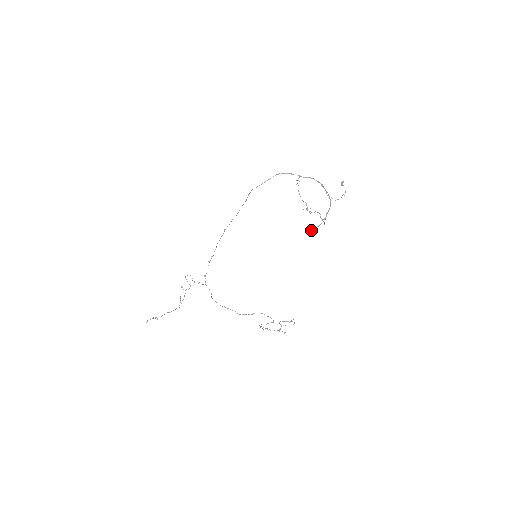
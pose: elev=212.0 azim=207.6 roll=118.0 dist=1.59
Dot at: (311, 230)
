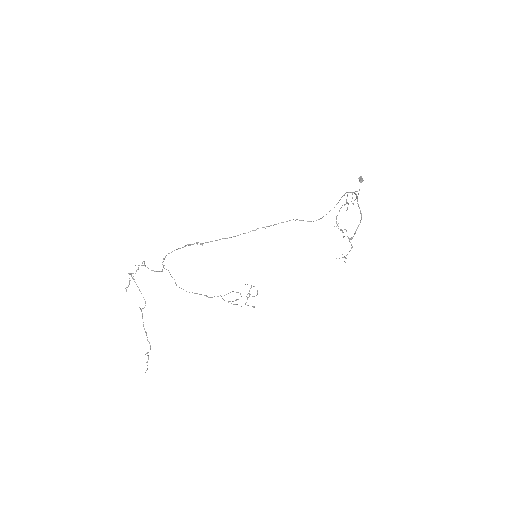
Dot at: occluded
